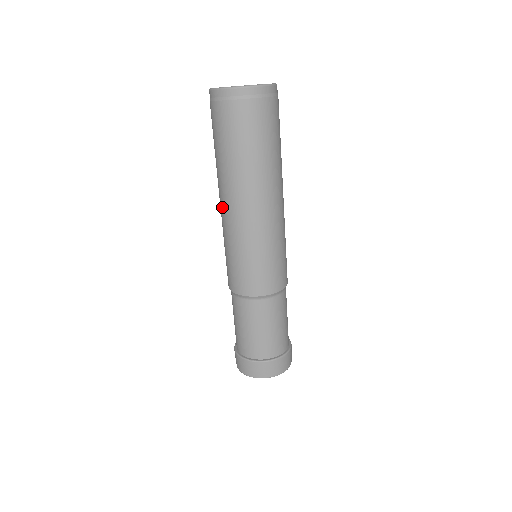
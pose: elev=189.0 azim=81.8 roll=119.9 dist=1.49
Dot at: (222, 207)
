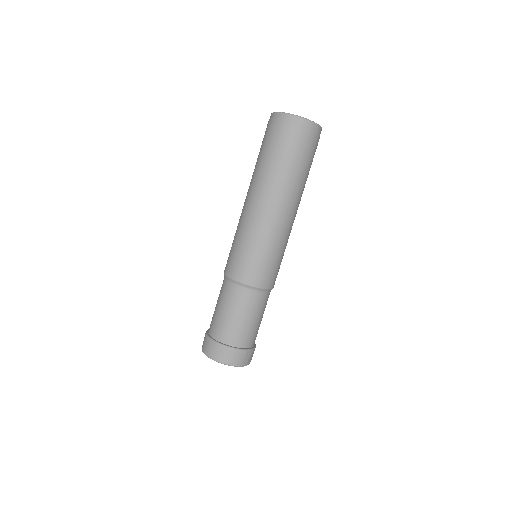
Dot at: occluded
